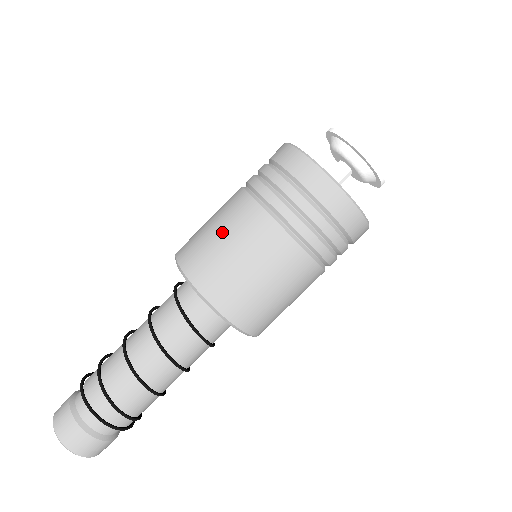
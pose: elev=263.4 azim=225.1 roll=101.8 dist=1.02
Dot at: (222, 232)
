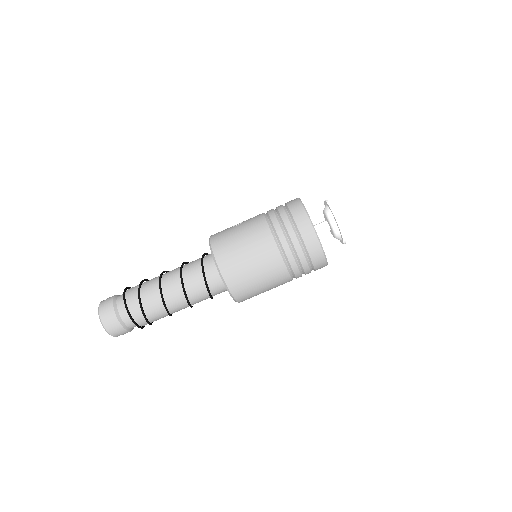
Dot at: (248, 249)
